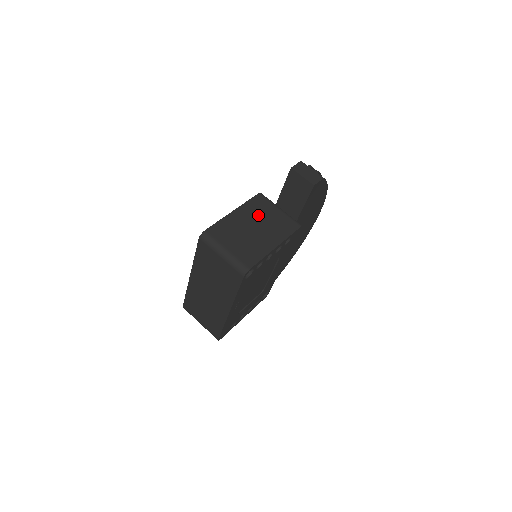
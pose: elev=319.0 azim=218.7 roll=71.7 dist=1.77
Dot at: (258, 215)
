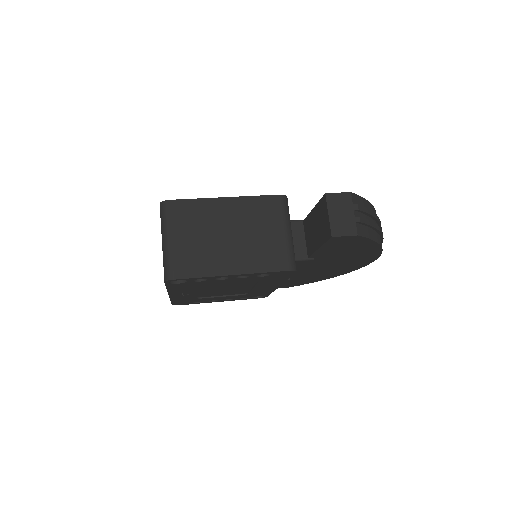
Dot at: (251, 222)
